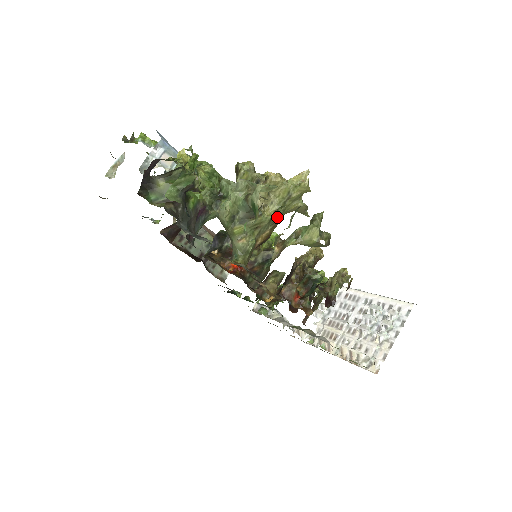
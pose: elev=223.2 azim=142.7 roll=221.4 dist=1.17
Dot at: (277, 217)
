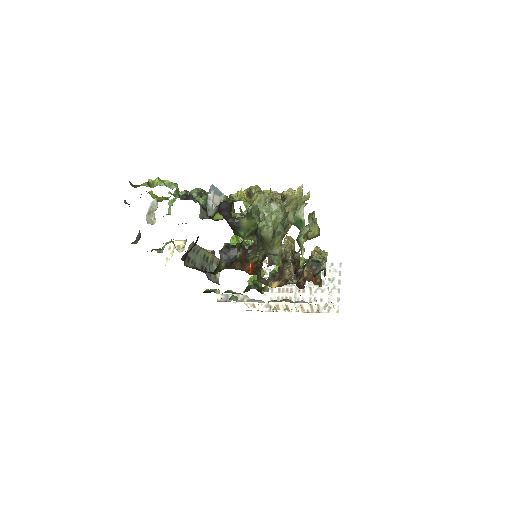
Dot at: occluded
